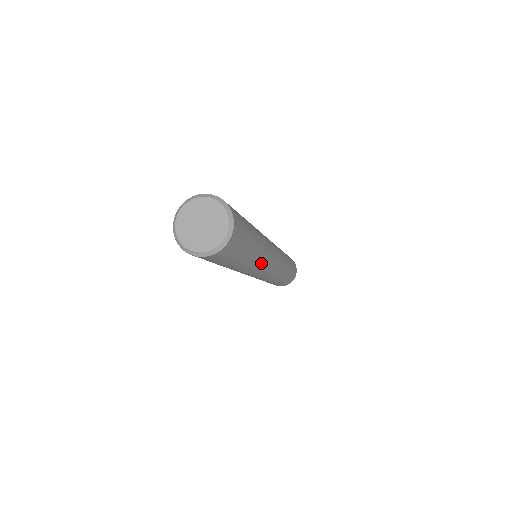
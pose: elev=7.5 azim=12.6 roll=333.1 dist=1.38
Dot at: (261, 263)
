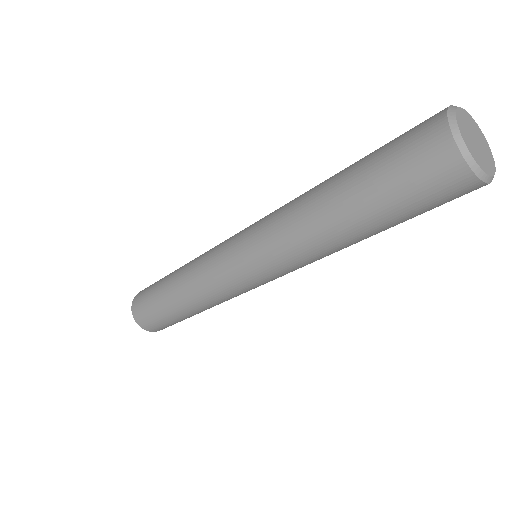
Dot at: occluded
